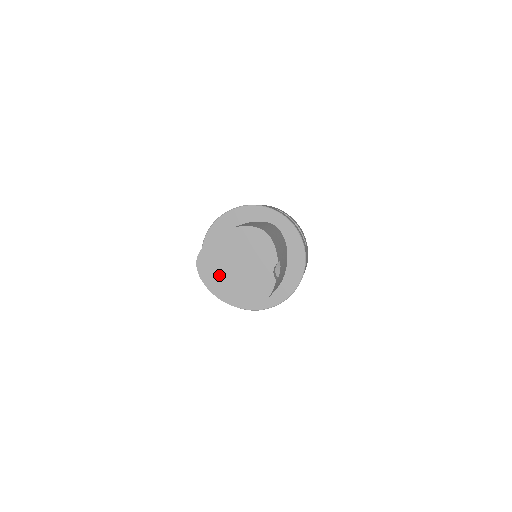
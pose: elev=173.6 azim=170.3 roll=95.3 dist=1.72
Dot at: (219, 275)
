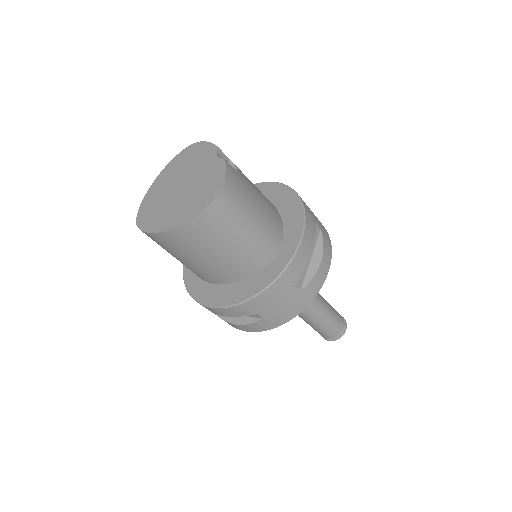
Dot at: (163, 211)
